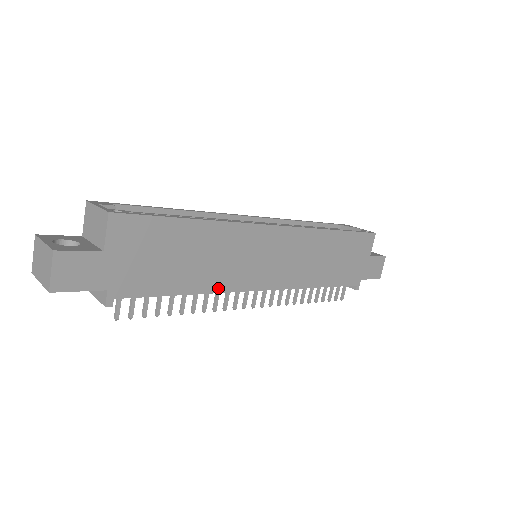
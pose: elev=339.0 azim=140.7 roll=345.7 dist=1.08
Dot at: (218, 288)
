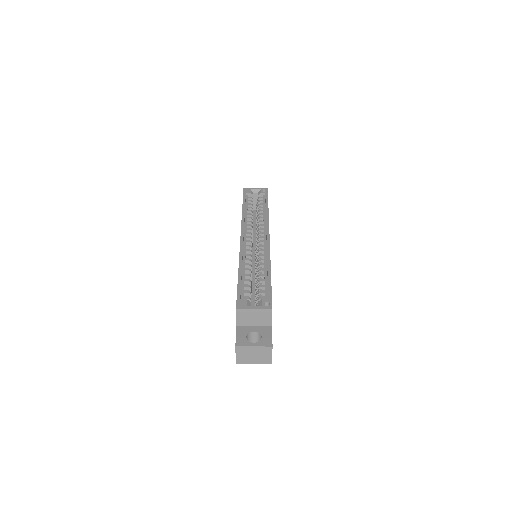
Dot at: occluded
